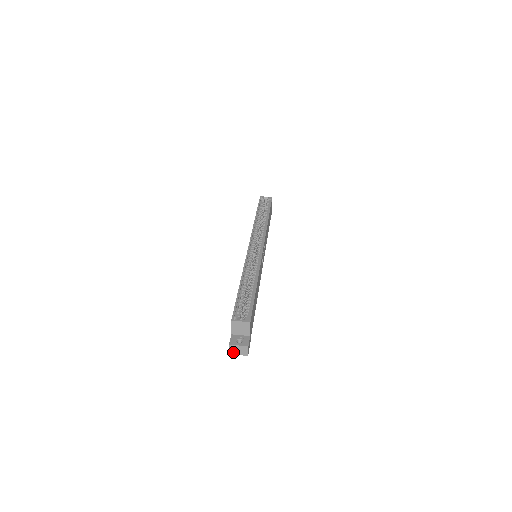
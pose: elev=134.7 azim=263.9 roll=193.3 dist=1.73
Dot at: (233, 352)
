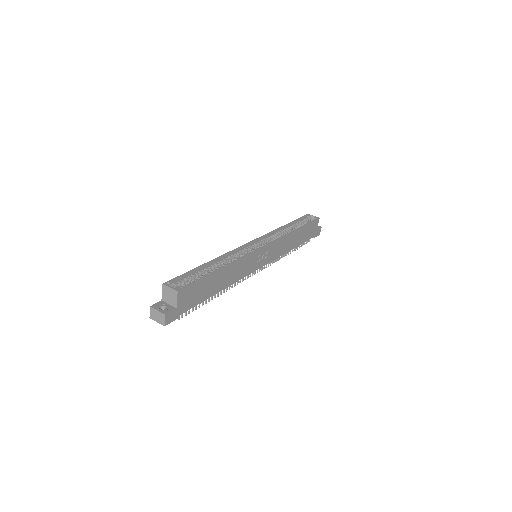
Dot at: (153, 317)
